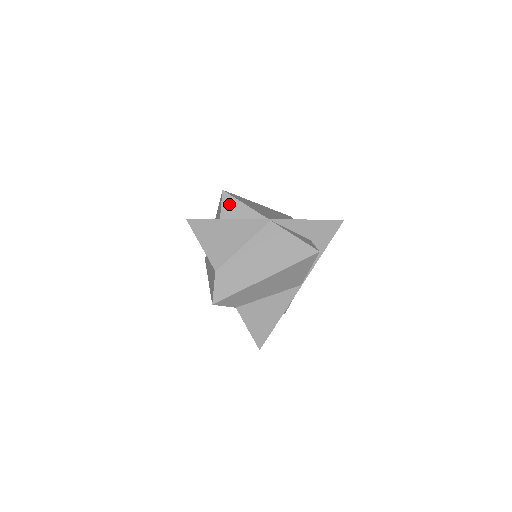
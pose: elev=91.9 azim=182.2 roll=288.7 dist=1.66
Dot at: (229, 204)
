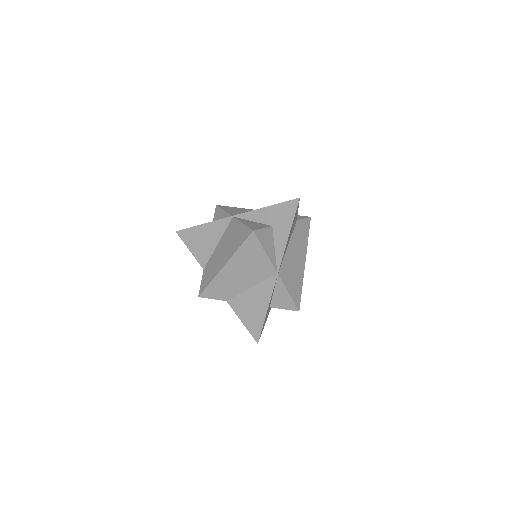
Dot at: (217, 214)
